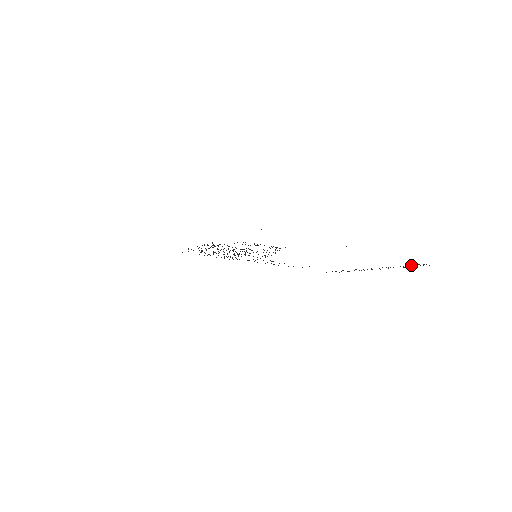
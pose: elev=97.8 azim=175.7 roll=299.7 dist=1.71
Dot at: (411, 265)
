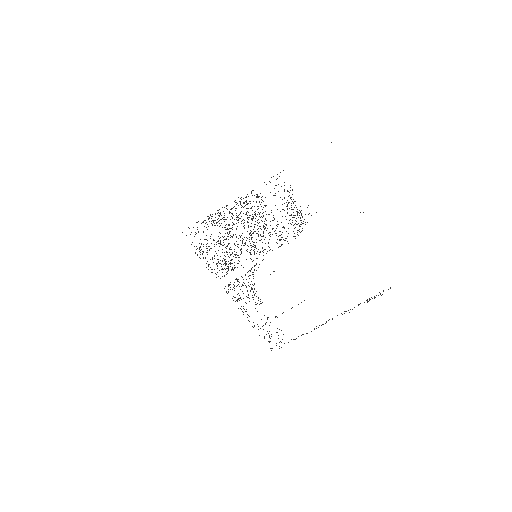
Dot at: occluded
